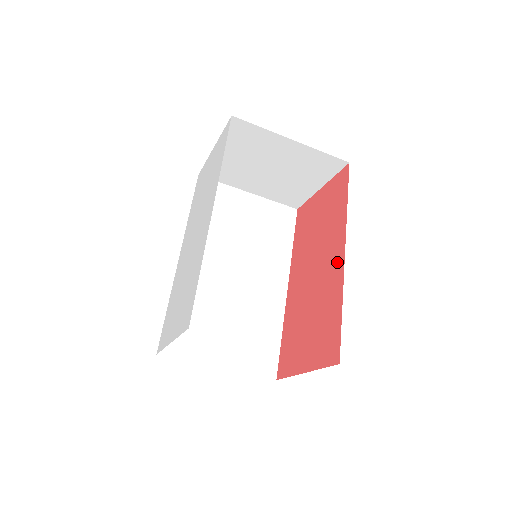
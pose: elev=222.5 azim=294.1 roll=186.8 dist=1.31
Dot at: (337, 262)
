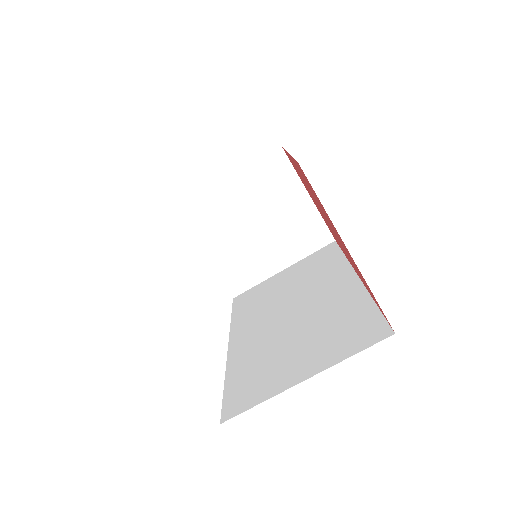
Dot at: occluded
